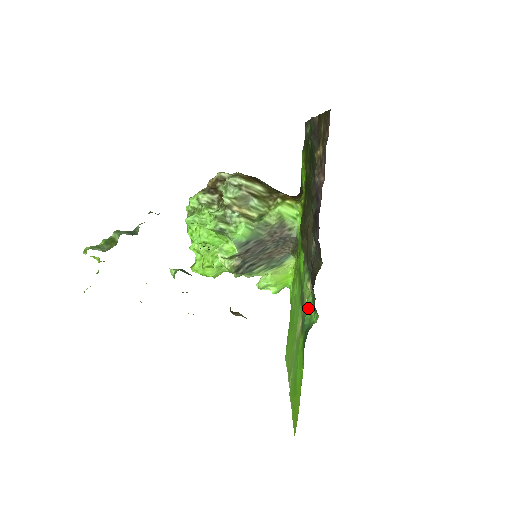
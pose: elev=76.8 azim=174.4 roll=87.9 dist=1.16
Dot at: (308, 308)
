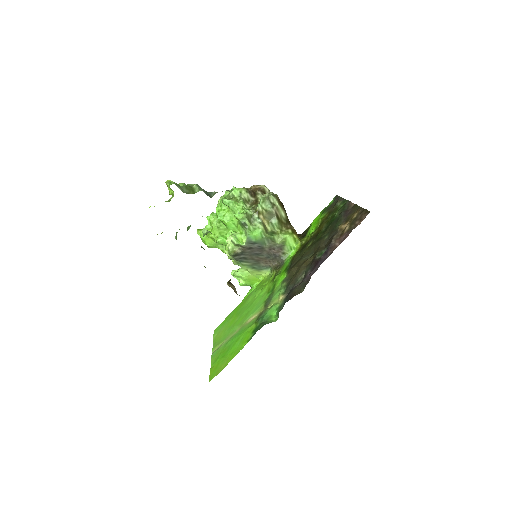
Dot at: (272, 310)
